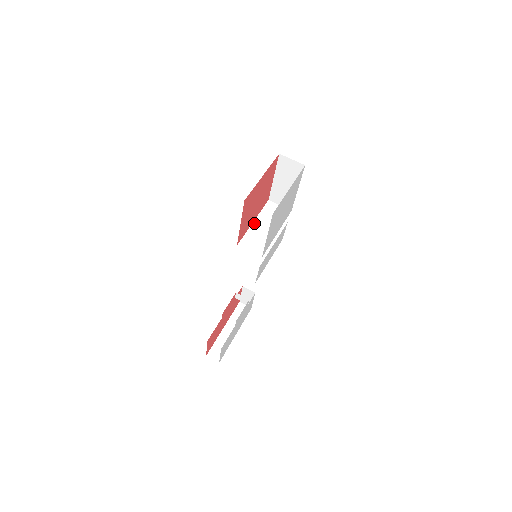
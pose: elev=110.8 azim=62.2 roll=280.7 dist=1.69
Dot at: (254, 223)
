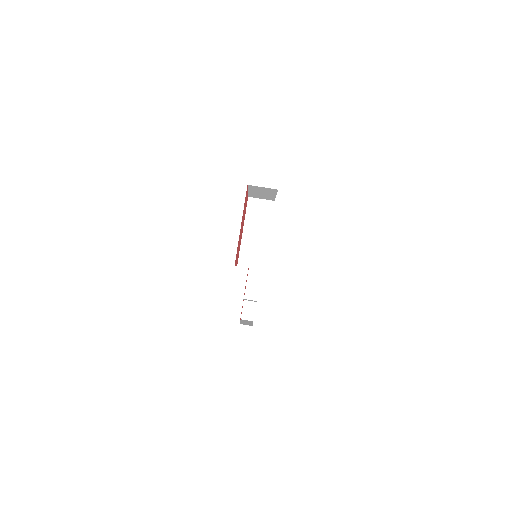
Dot at: (244, 233)
